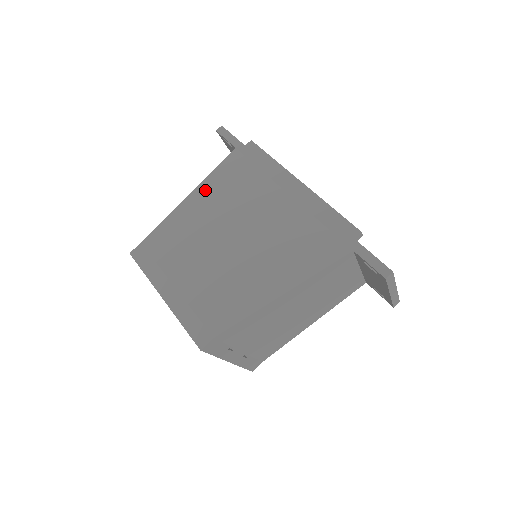
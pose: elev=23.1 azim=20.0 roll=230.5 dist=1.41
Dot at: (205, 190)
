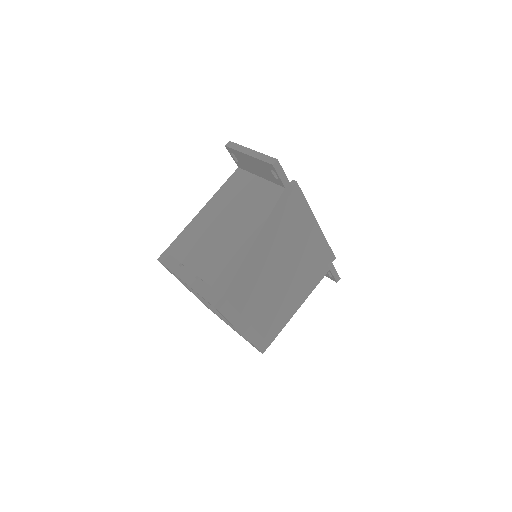
Dot at: (265, 236)
